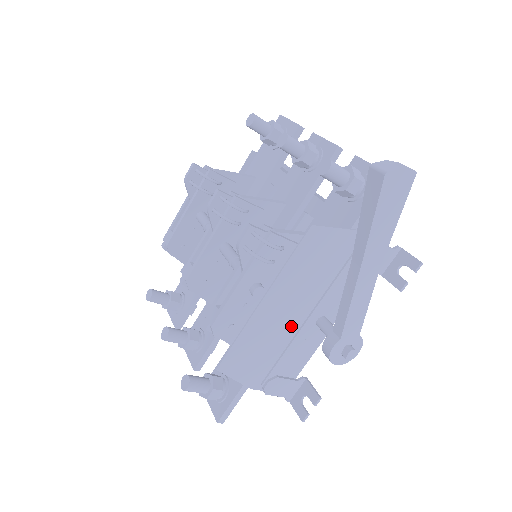
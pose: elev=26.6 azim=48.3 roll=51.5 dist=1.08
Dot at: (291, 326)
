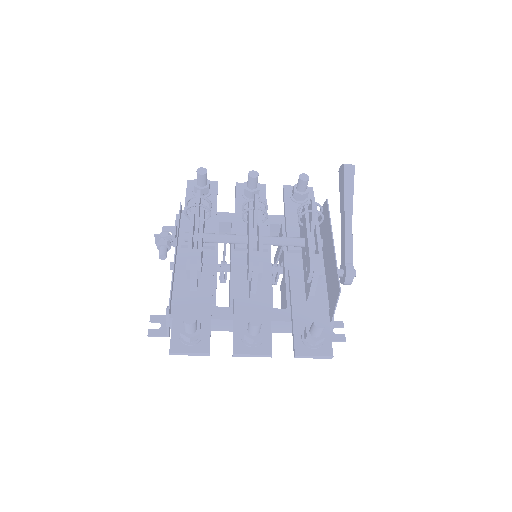
Dot at: (327, 270)
